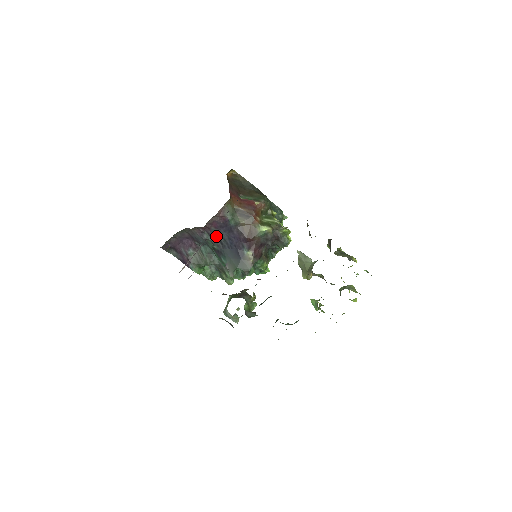
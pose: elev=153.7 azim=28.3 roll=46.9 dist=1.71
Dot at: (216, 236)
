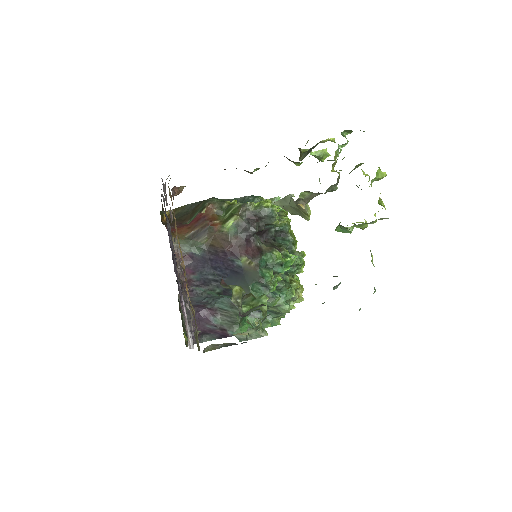
Dot at: (204, 280)
